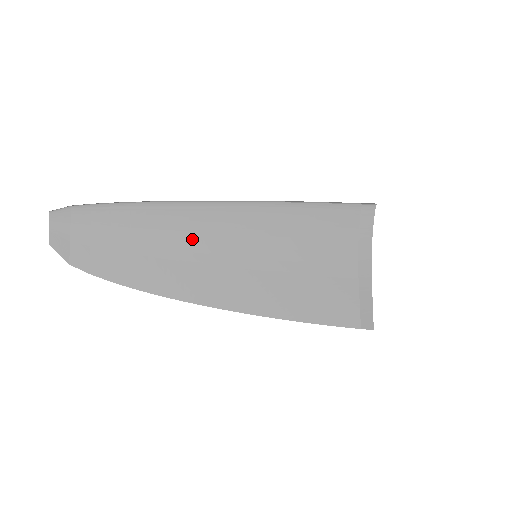
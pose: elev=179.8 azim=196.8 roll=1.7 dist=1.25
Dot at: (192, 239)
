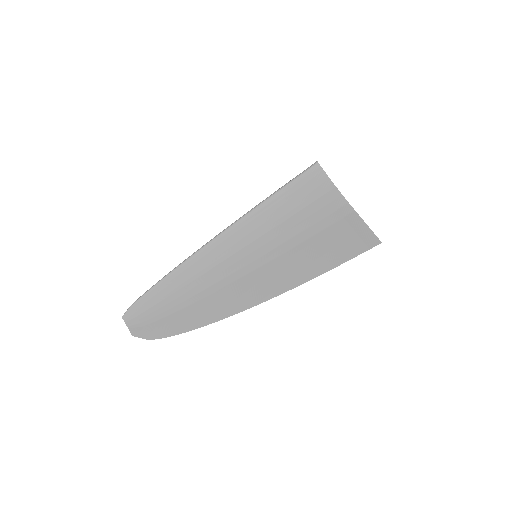
Dot at: (210, 276)
